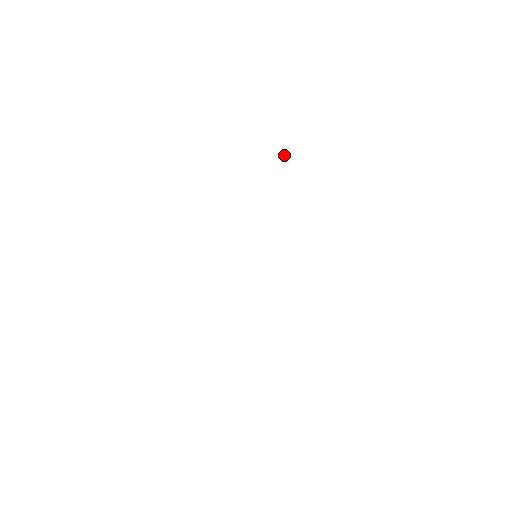
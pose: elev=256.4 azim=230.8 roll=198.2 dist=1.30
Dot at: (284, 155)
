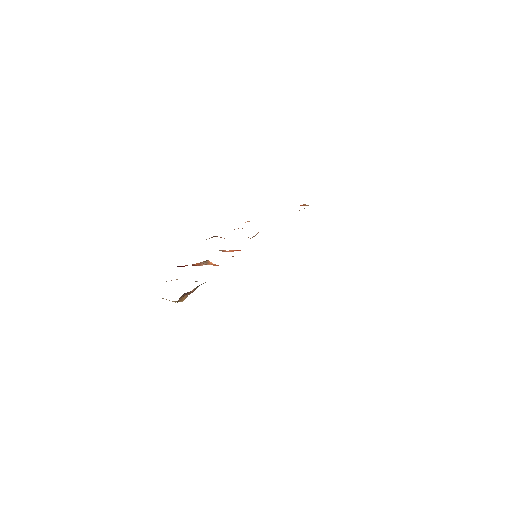
Dot at: occluded
